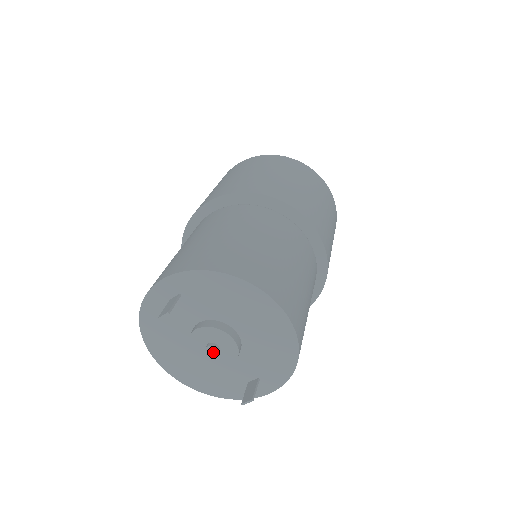
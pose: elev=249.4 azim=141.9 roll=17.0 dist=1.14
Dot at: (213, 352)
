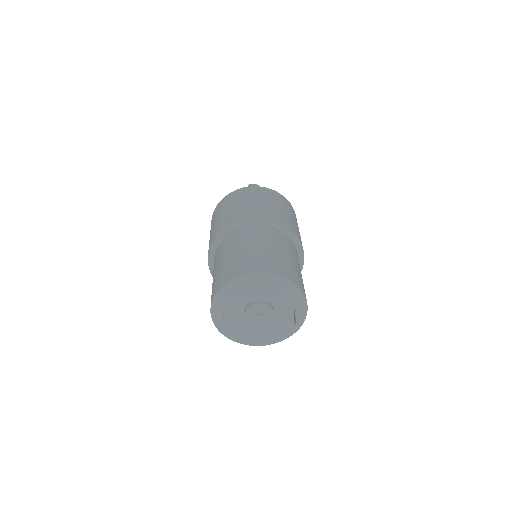
Dot at: (260, 317)
